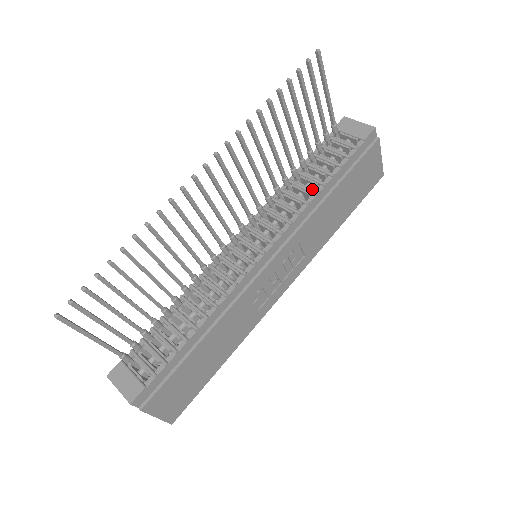
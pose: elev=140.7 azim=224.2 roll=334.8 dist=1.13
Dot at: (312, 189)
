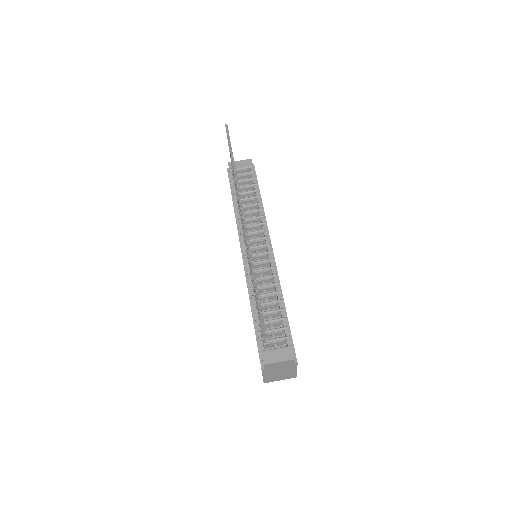
Dot at: (255, 203)
